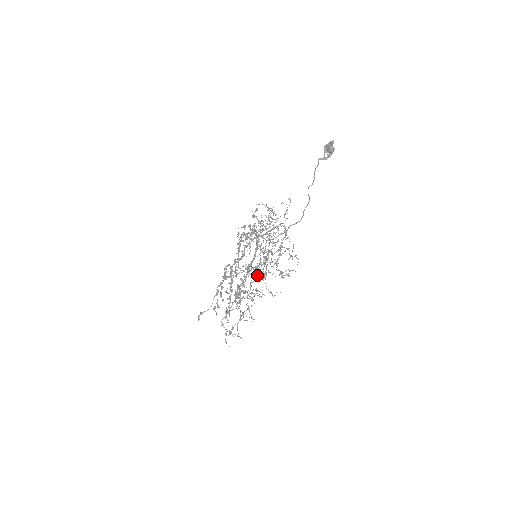
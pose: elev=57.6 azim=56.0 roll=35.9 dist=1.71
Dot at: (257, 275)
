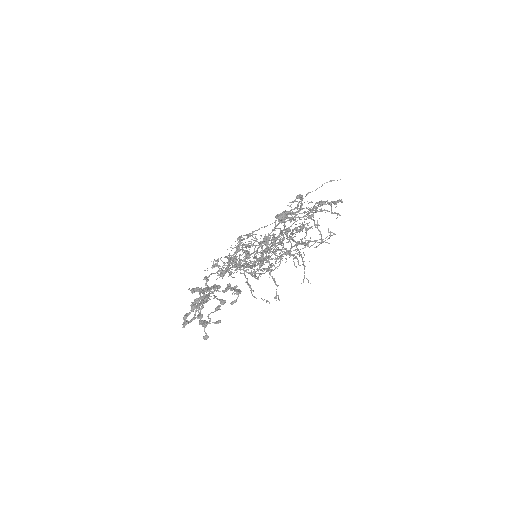
Dot at: (271, 265)
